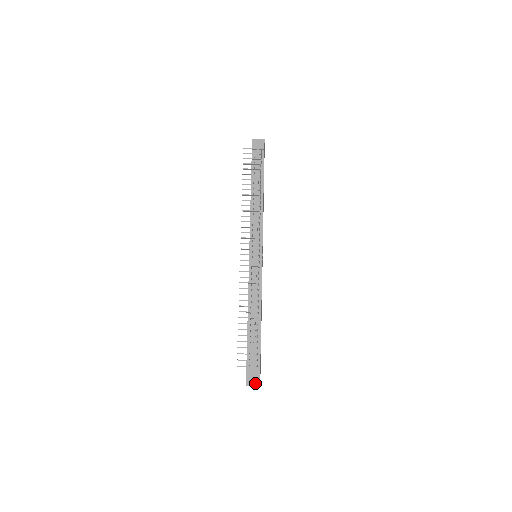
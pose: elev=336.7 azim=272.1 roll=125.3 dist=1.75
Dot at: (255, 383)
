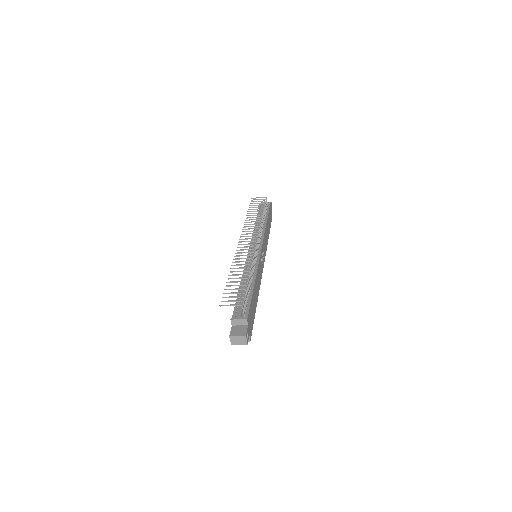
Dot at: (240, 333)
